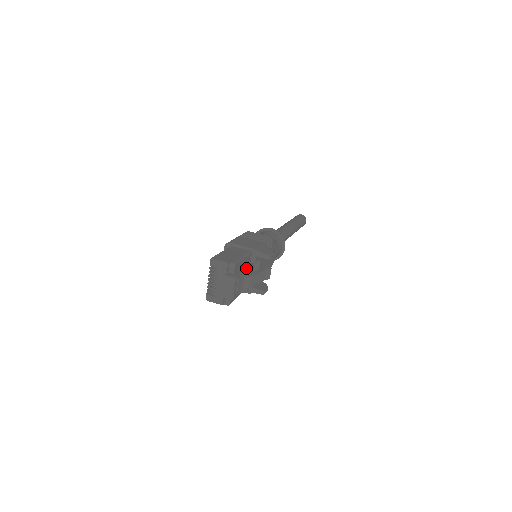
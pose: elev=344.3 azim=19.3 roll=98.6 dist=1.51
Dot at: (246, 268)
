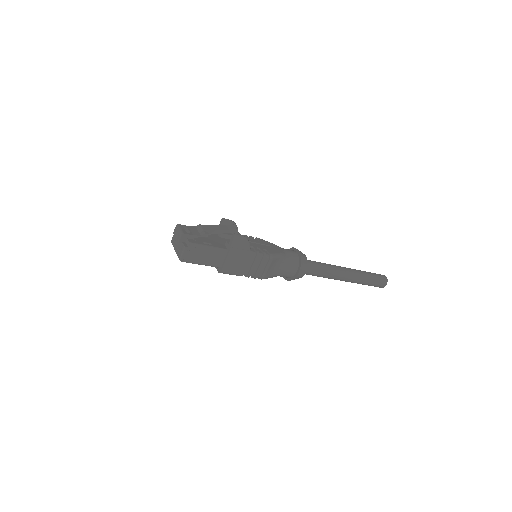
Dot at: (212, 237)
